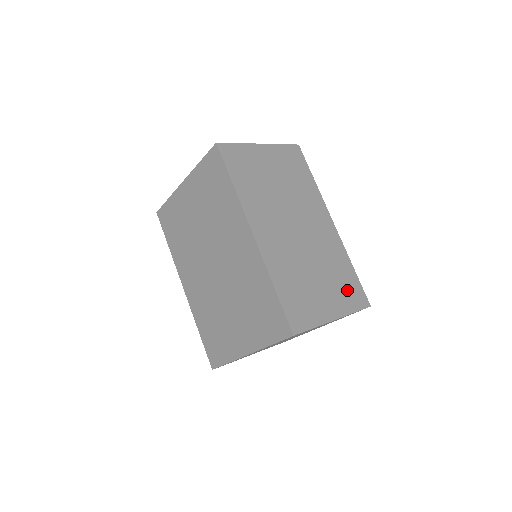
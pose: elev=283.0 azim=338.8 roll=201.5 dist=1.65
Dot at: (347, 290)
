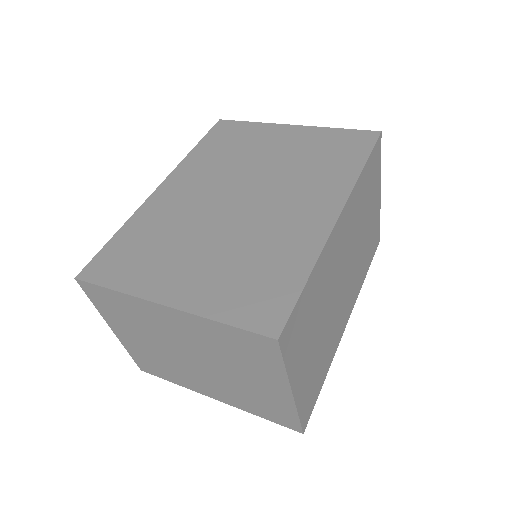
Dot at: (312, 387)
